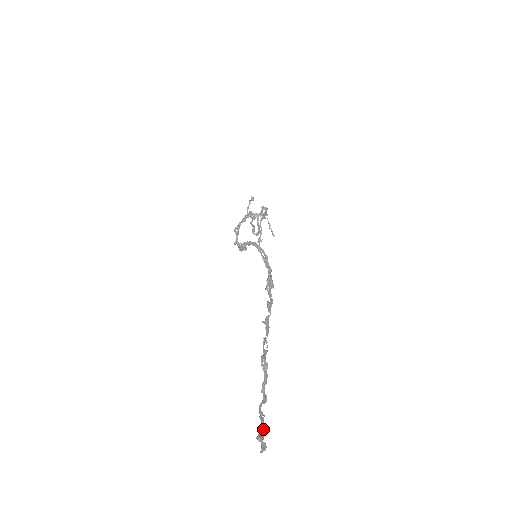
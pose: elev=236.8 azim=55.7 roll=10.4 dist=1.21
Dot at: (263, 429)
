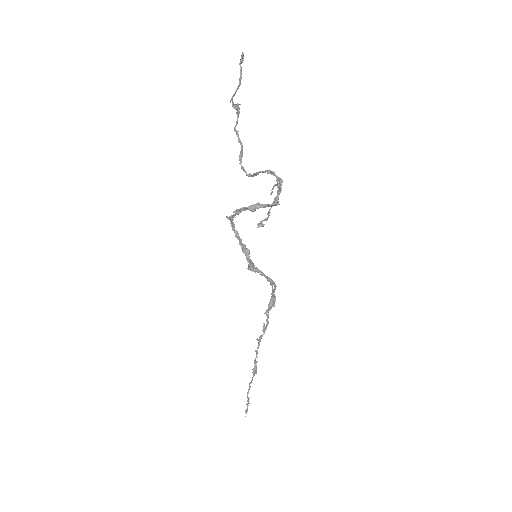
Dot at: occluded
